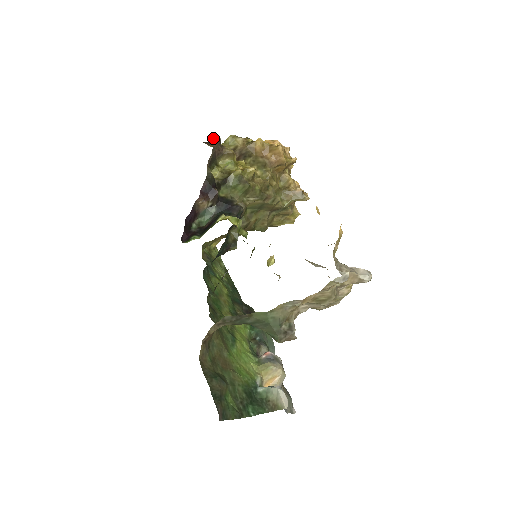
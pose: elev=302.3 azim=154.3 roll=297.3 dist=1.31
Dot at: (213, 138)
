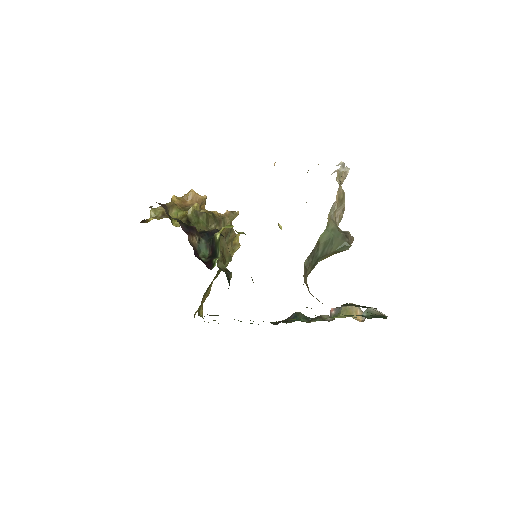
Dot at: occluded
